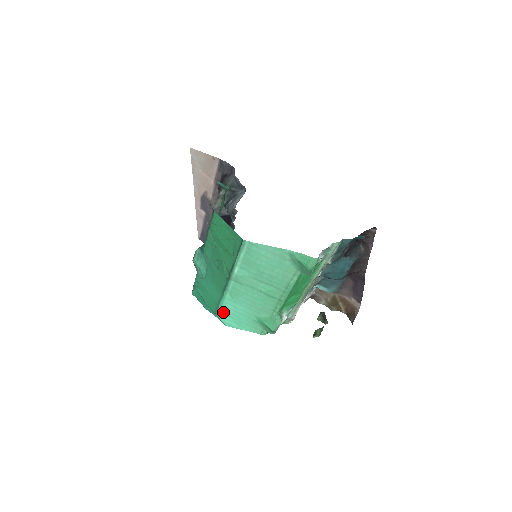
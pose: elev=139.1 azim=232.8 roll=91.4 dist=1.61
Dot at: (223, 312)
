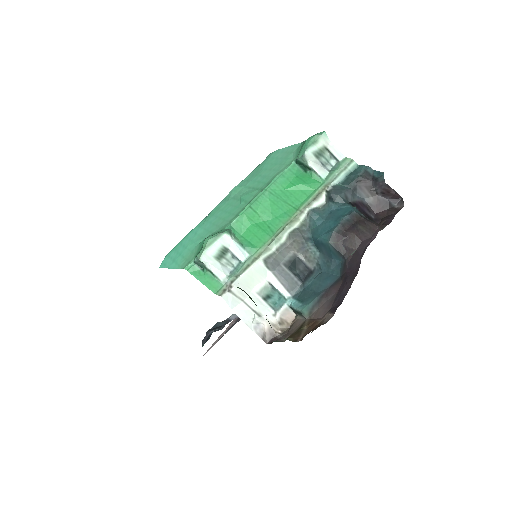
Dot at: (176, 248)
